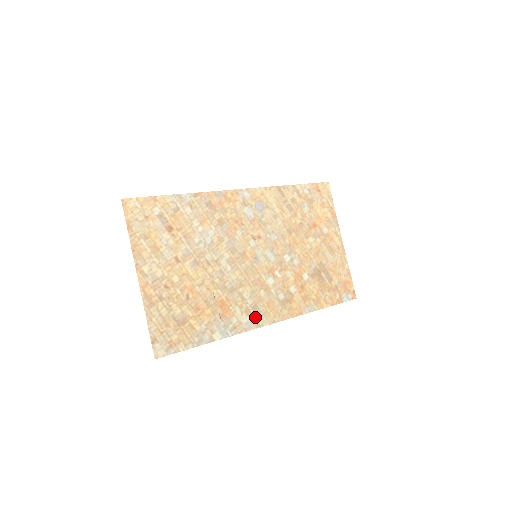
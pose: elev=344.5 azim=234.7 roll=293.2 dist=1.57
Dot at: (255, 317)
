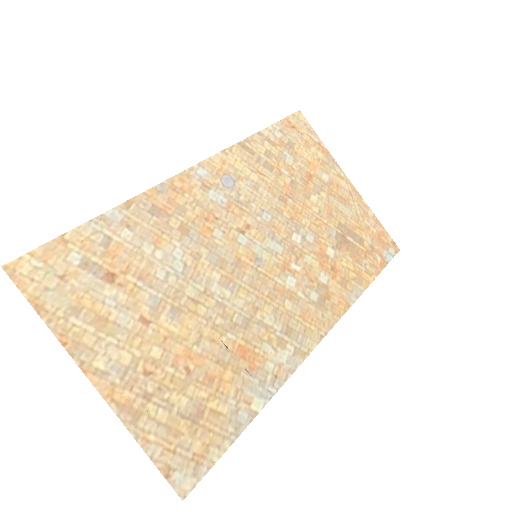
Dot at: (295, 345)
